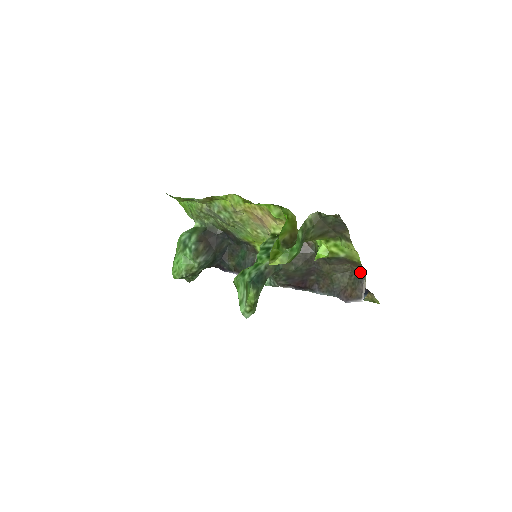
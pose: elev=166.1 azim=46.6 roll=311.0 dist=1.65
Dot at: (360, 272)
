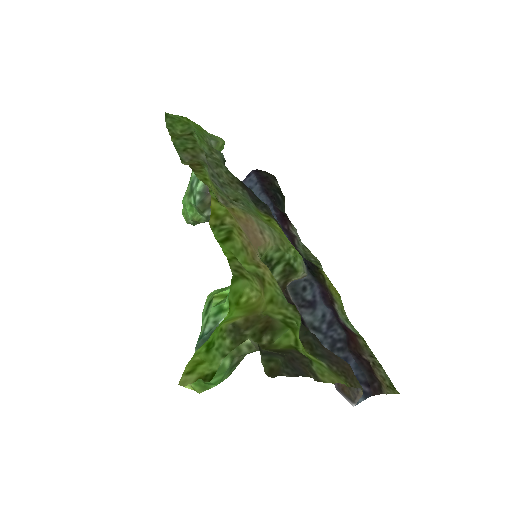
Dot at: (357, 380)
